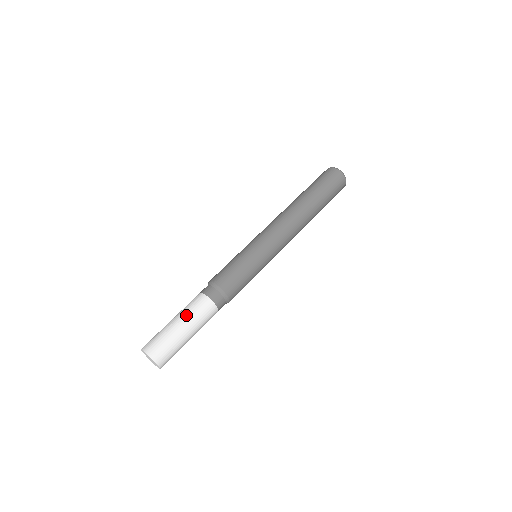
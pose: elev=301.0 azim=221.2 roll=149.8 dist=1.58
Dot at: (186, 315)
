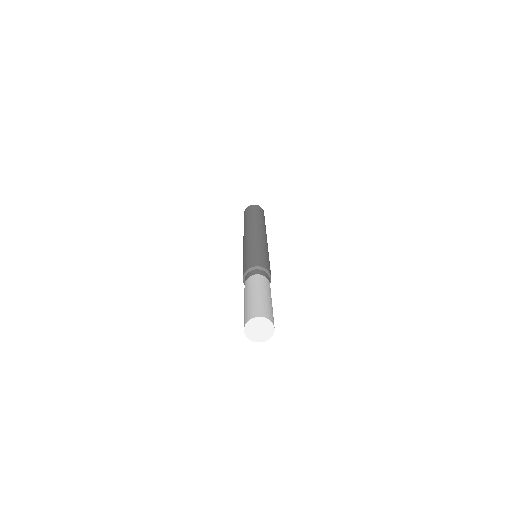
Dot at: (246, 293)
